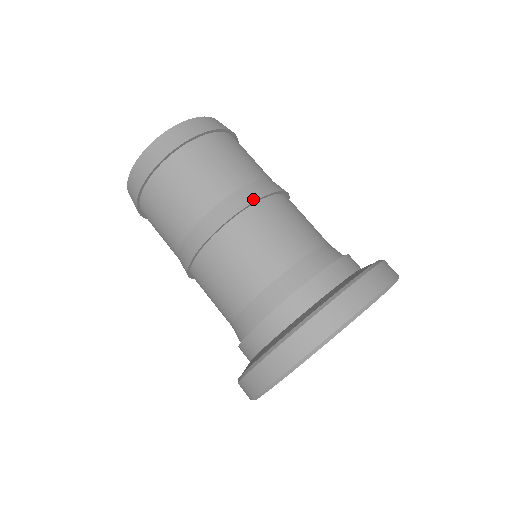
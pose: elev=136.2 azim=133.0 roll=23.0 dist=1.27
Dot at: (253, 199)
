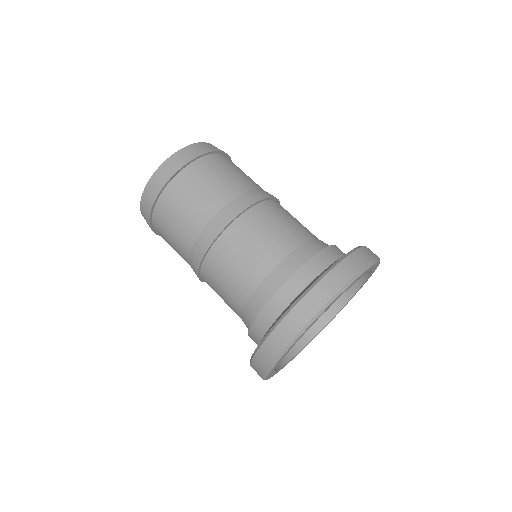
Dot at: occluded
